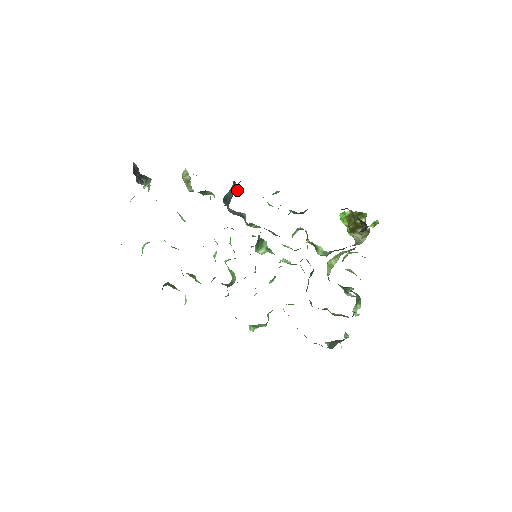
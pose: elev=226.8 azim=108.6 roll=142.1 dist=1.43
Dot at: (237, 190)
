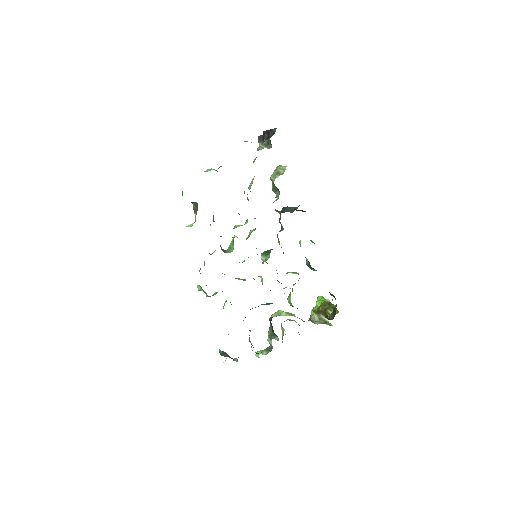
Dot at: occluded
